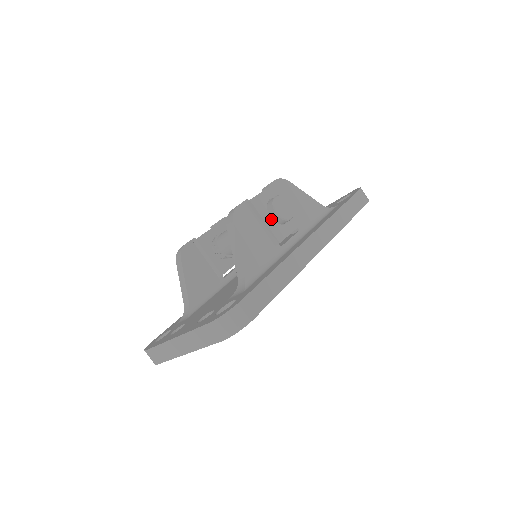
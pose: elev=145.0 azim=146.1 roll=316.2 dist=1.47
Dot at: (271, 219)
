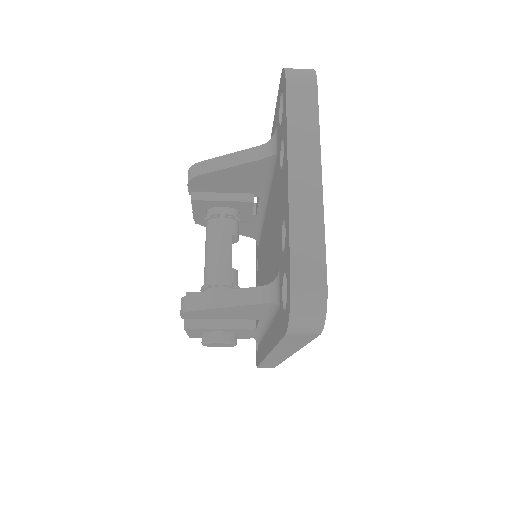
Dot at: occluded
